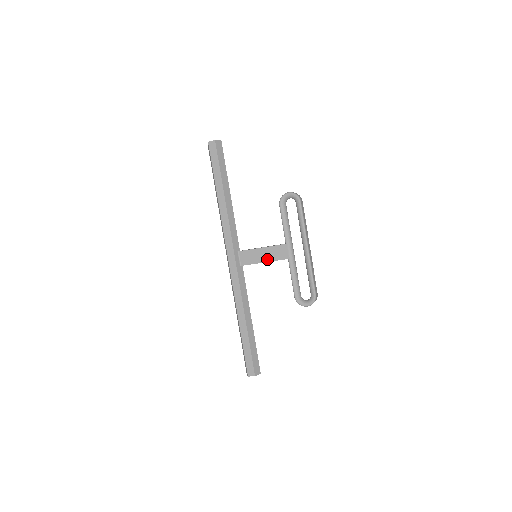
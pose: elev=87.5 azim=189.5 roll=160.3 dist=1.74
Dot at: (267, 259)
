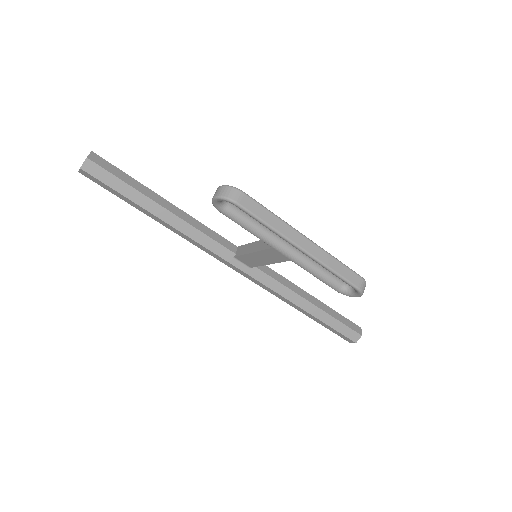
Dot at: (268, 262)
